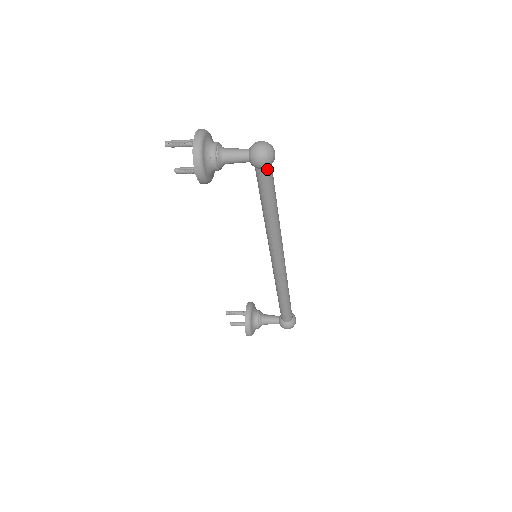
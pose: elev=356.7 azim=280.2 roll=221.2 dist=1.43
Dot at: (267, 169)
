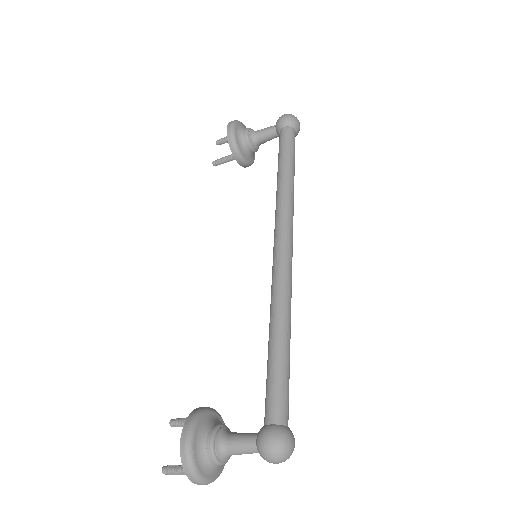
Dot at: (289, 129)
